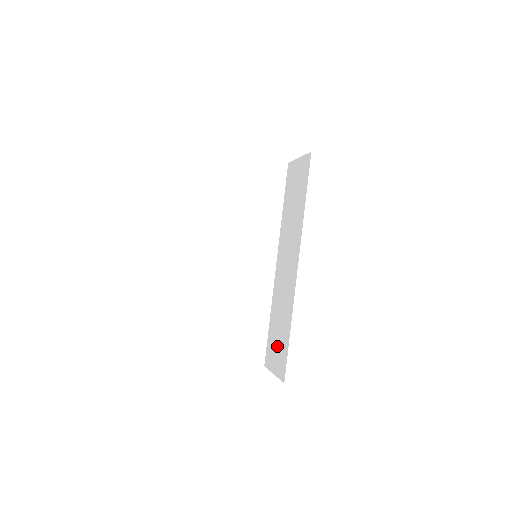
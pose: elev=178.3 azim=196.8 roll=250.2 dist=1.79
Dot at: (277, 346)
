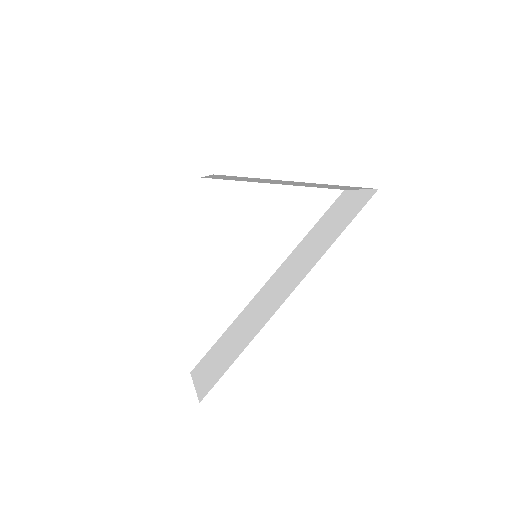
Dot at: (217, 360)
